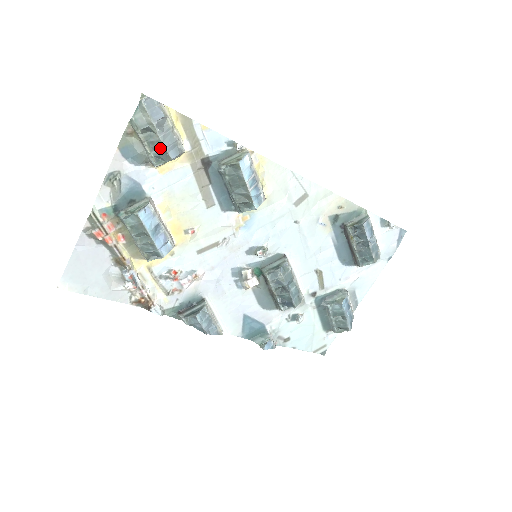
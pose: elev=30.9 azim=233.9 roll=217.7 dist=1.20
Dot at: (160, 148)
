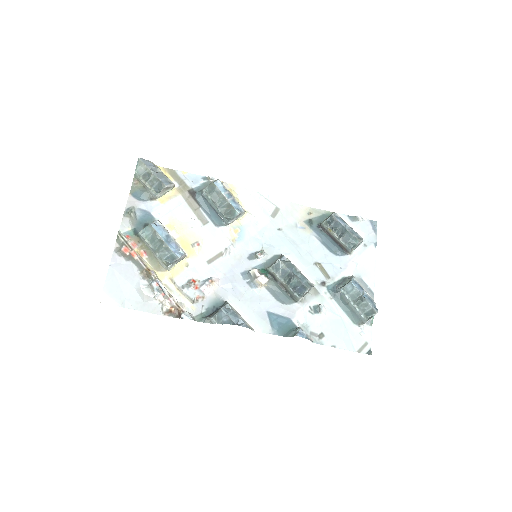
Dot at: (156, 182)
